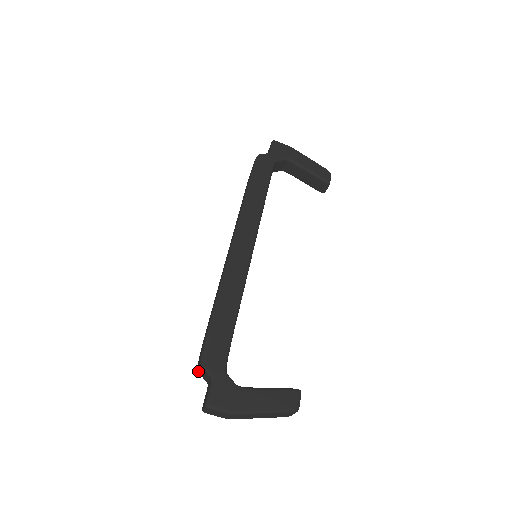
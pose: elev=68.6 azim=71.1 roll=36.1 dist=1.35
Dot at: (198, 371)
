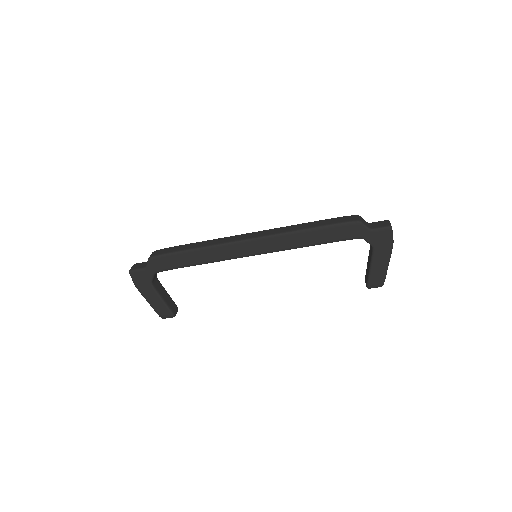
Dot at: (152, 253)
